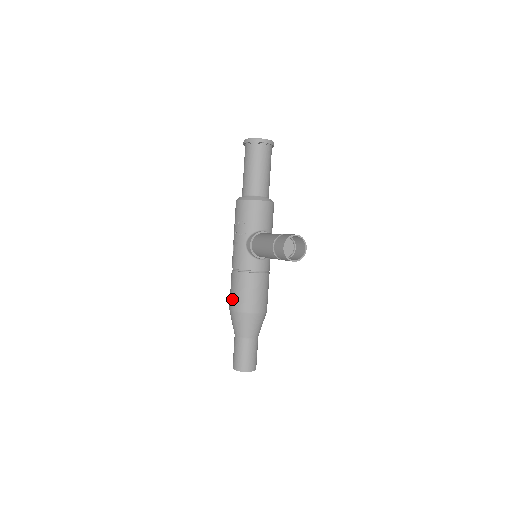
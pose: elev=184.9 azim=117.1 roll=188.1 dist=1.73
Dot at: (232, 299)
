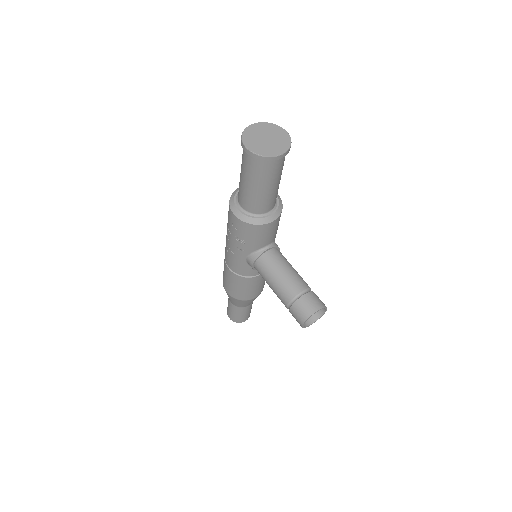
Dot at: (228, 287)
